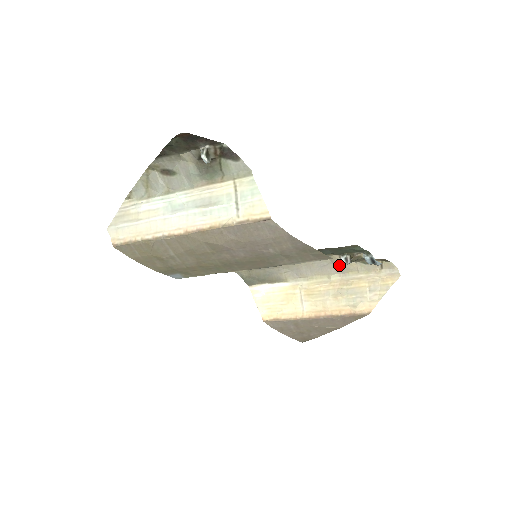
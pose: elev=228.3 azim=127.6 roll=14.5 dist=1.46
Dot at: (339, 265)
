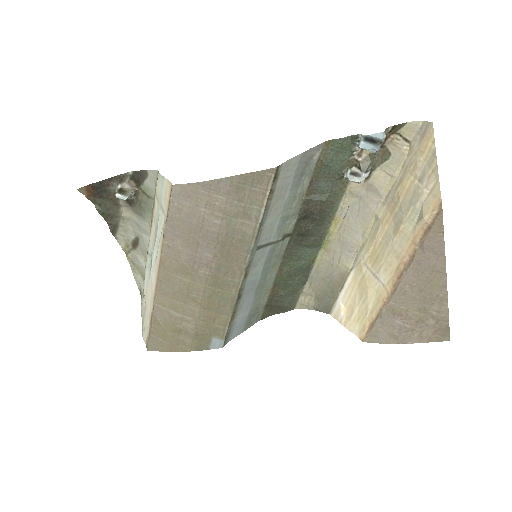
Dot at: (369, 193)
